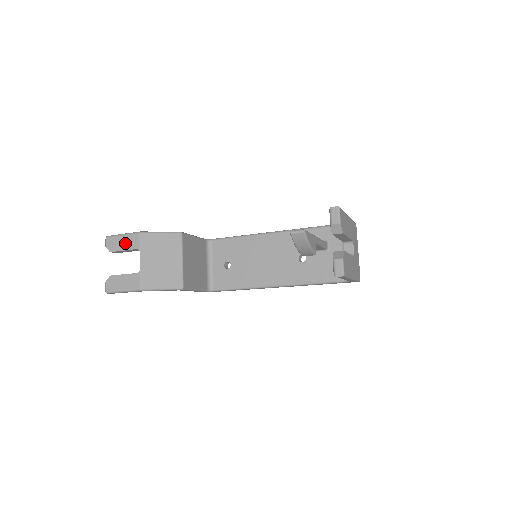
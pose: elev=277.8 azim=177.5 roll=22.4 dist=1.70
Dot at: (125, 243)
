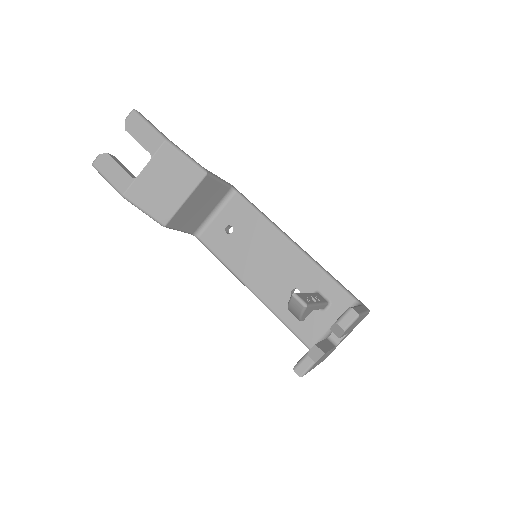
Dot at: (144, 136)
